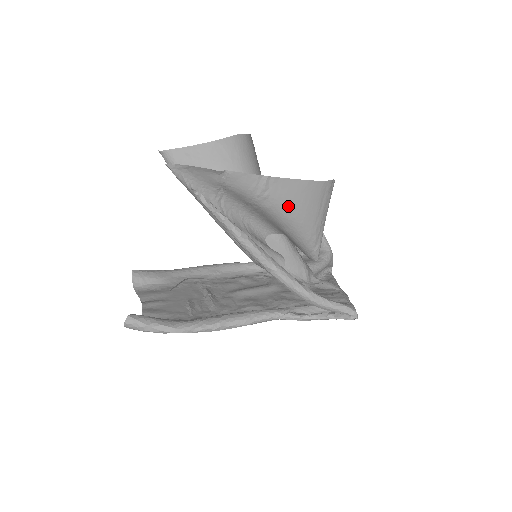
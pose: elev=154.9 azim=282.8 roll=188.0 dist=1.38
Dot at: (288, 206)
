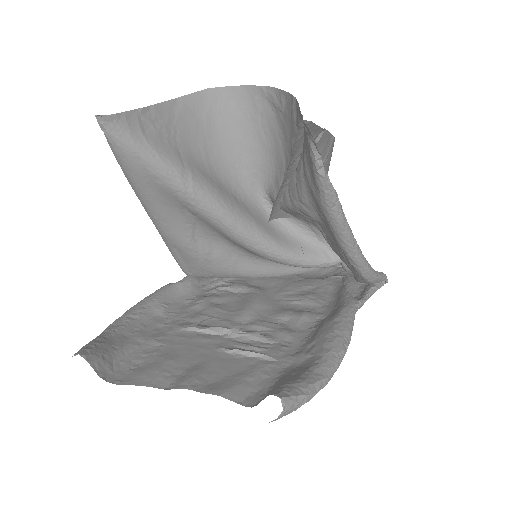
Dot at: occluded
